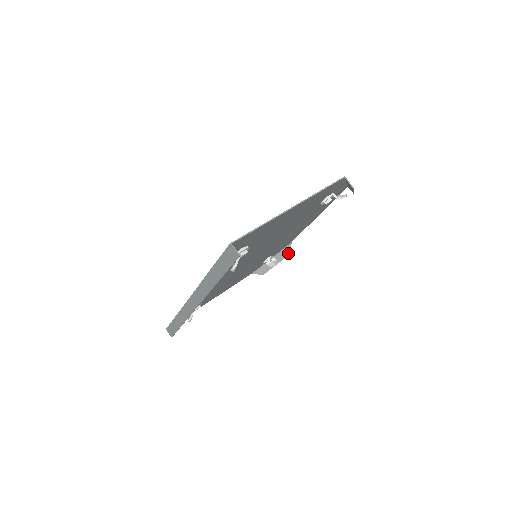
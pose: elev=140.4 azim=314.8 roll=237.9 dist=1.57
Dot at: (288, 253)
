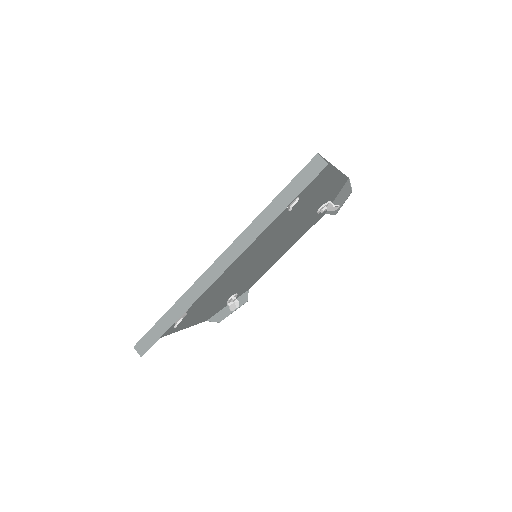
Dot at: (246, 300)
